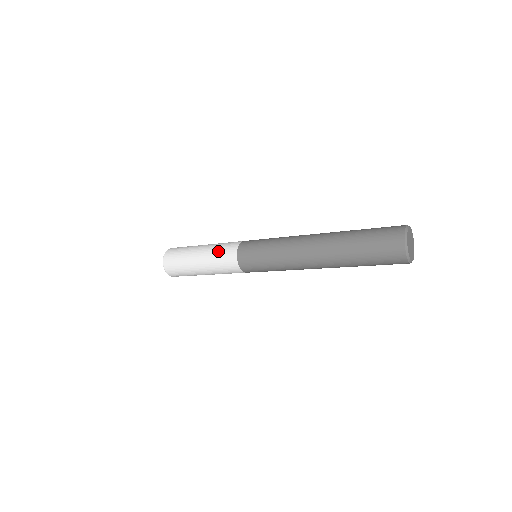
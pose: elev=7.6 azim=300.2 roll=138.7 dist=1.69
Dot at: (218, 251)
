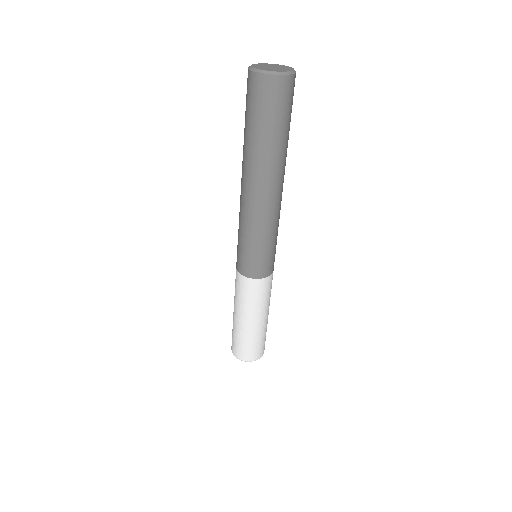
Dot at: occluded
